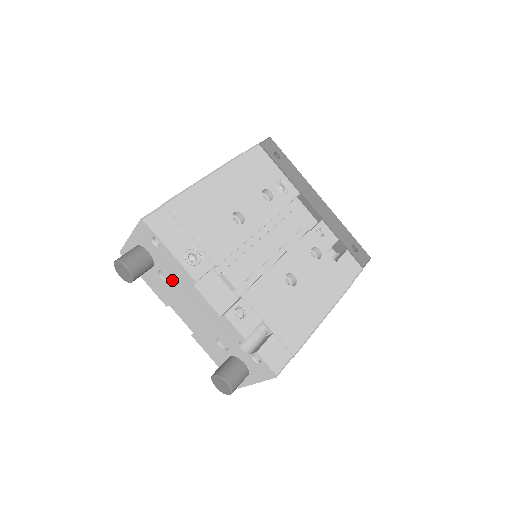
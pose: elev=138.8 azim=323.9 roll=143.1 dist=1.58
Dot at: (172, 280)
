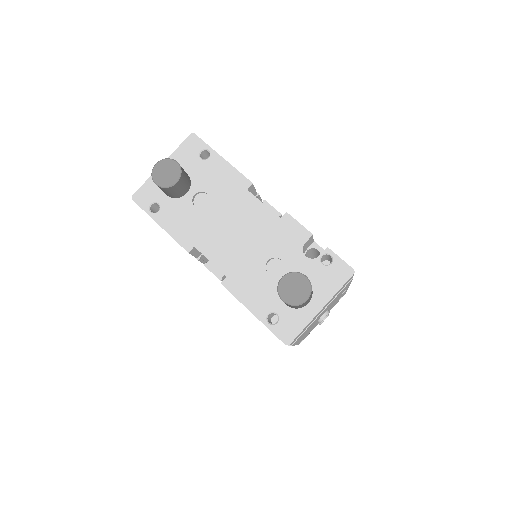
Dot at: (214, 199)
